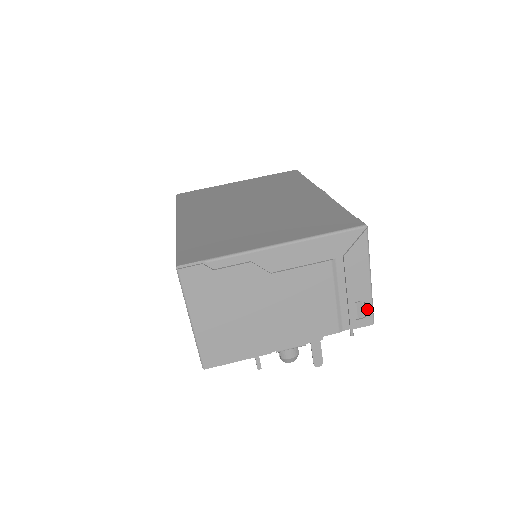
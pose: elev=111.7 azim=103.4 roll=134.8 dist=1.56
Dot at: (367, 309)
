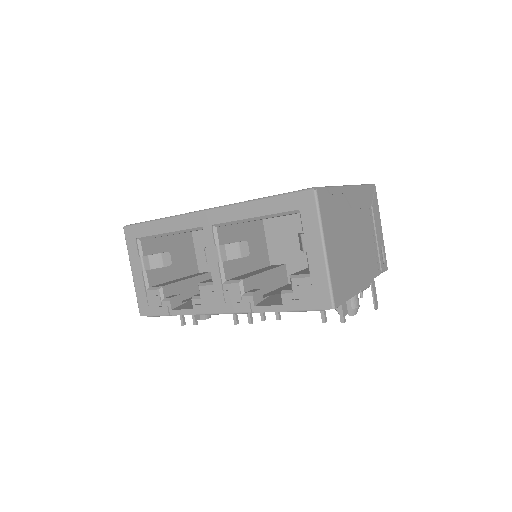
Dot at: (384, 255)
